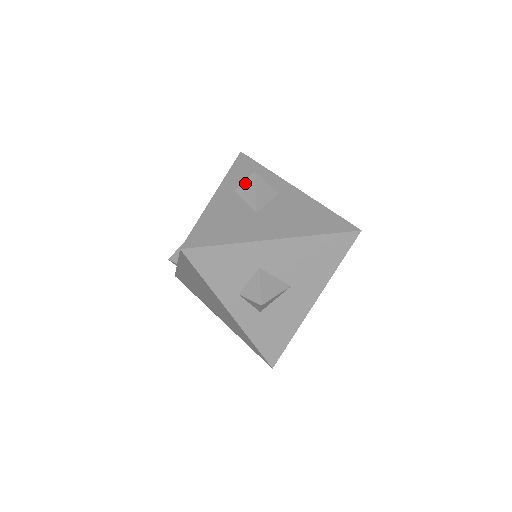
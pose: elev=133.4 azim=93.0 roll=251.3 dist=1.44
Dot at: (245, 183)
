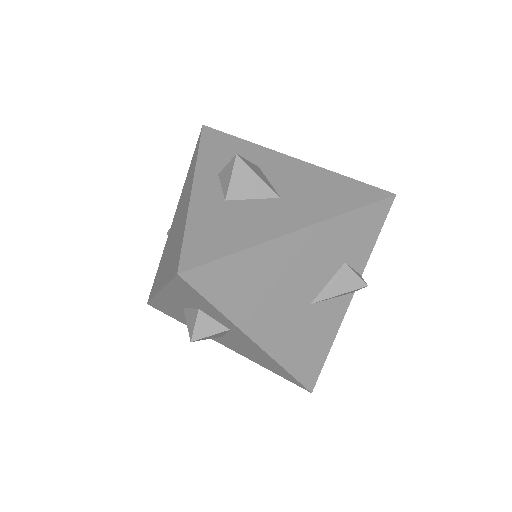
Dot at: occluded
